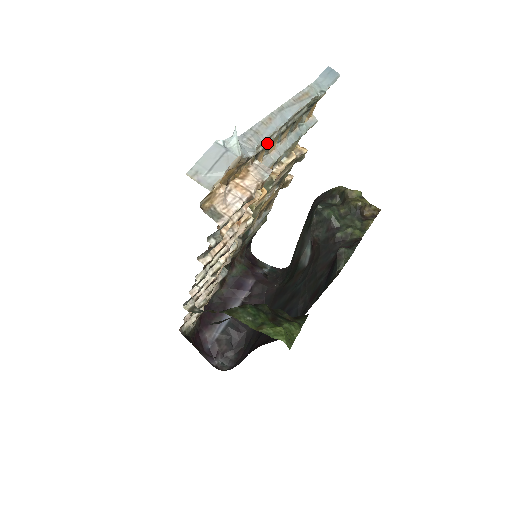
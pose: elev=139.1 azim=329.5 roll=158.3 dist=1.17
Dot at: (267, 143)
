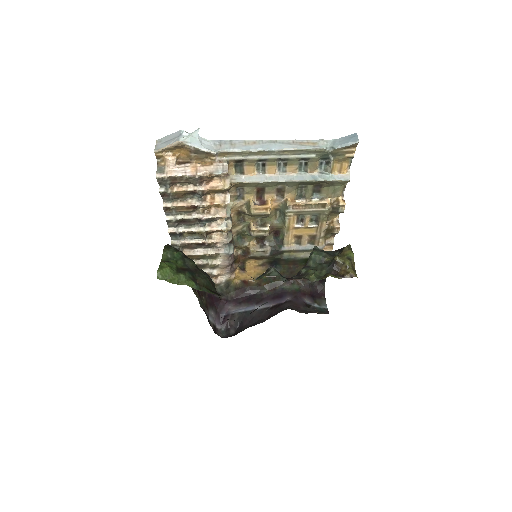
Dot at: (245, 157)
